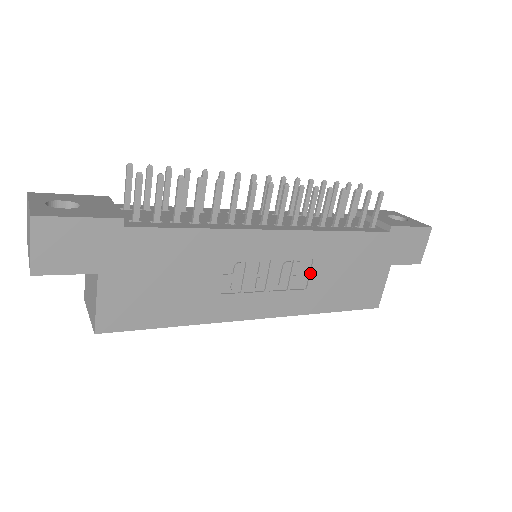
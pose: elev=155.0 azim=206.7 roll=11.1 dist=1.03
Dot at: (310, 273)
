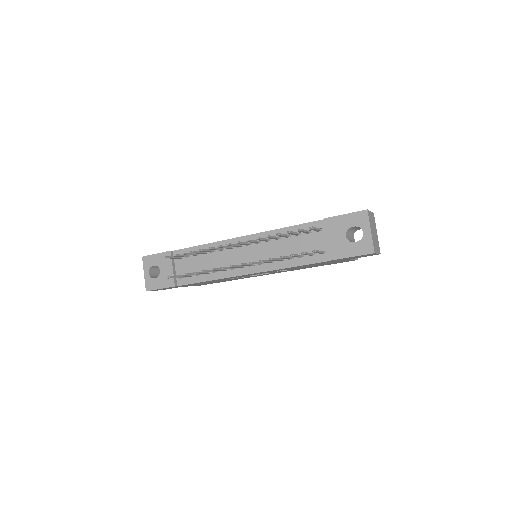
Dot at: occluded
